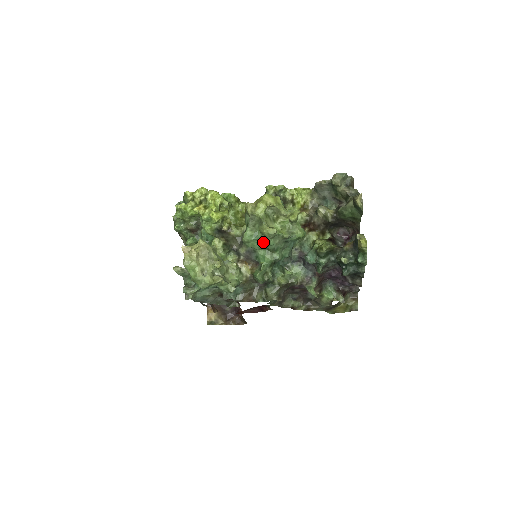
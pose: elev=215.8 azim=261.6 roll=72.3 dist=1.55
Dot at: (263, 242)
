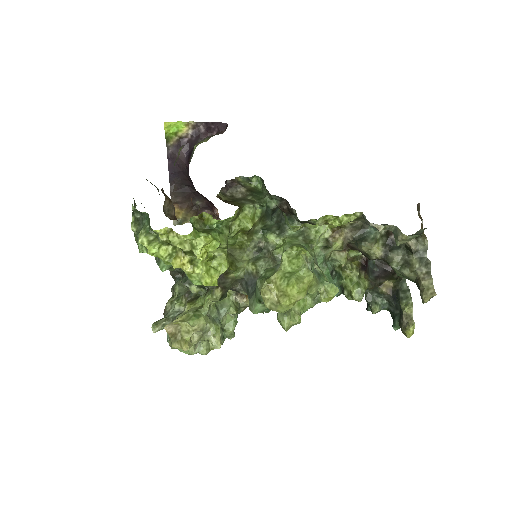
Dot at: occluded
